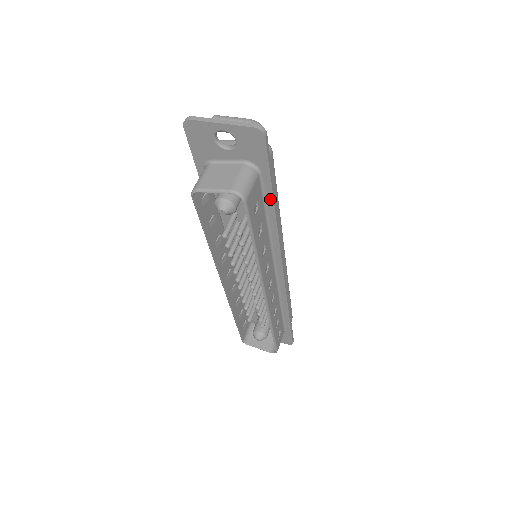
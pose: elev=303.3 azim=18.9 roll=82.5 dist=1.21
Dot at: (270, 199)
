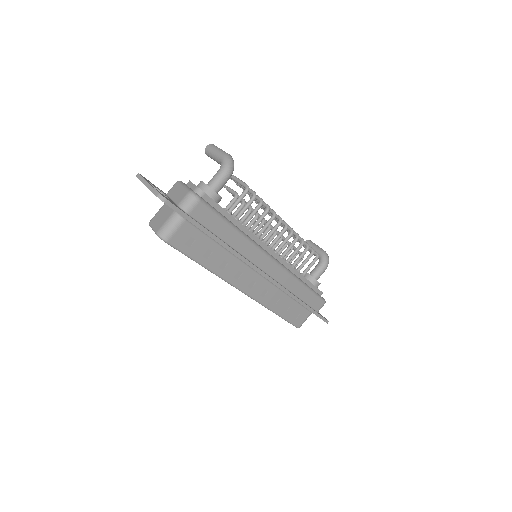
Dot at: (207, 234)
